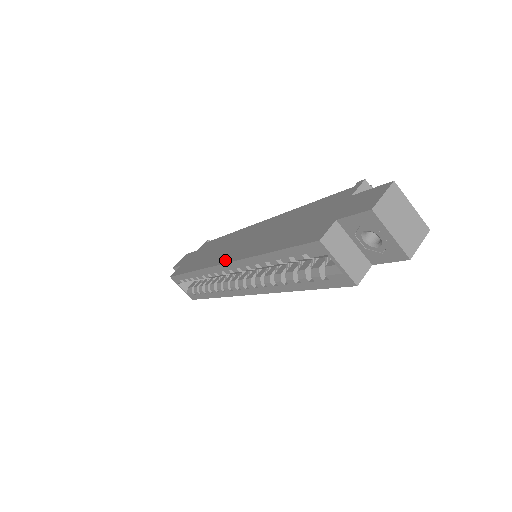
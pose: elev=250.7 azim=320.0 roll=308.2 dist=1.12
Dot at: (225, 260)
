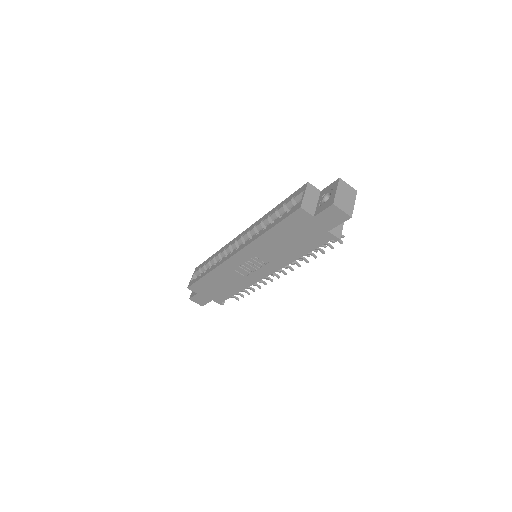
Dot at: occluded
